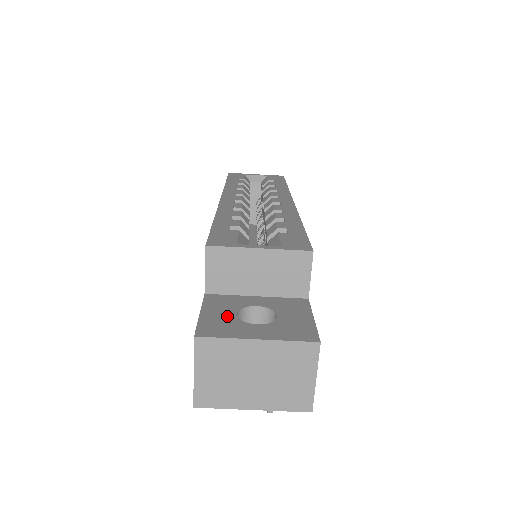
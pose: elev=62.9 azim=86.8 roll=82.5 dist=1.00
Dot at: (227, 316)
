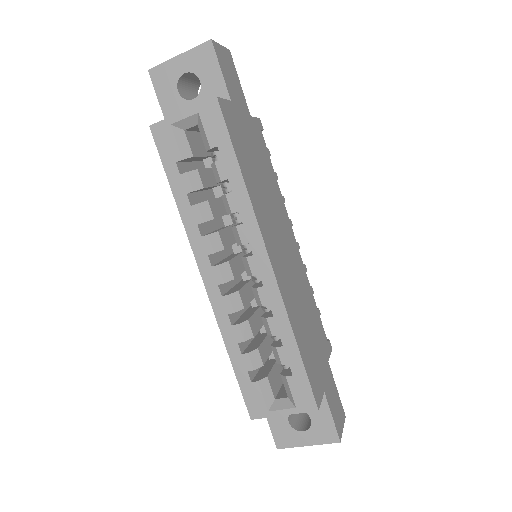
Dot at: (284, 426)
